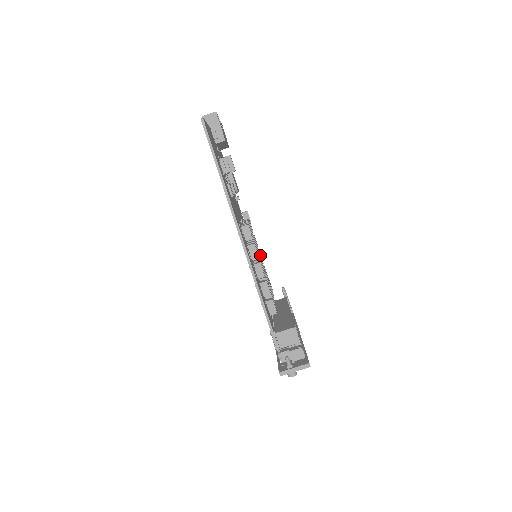
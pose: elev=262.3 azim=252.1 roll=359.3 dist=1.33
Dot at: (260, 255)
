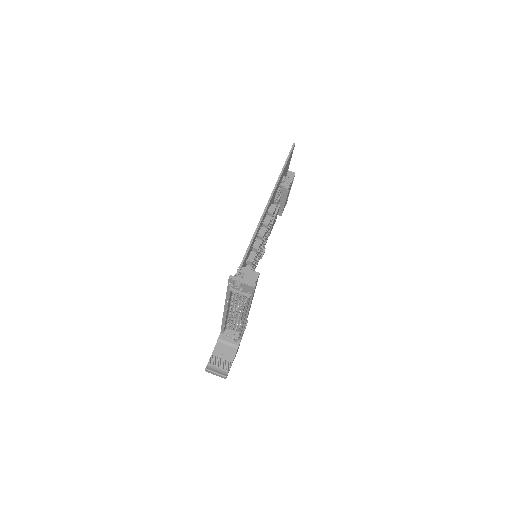
Dot at: occluded
